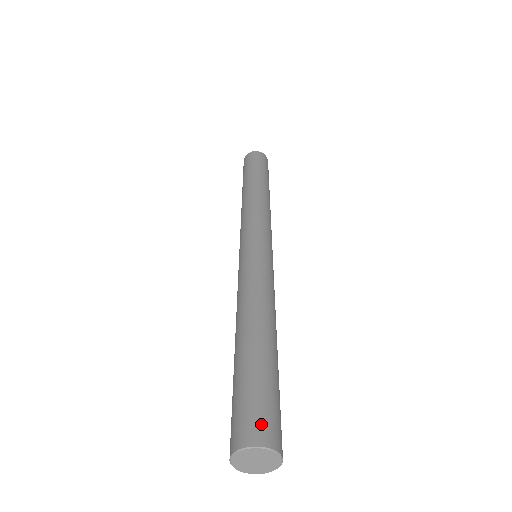
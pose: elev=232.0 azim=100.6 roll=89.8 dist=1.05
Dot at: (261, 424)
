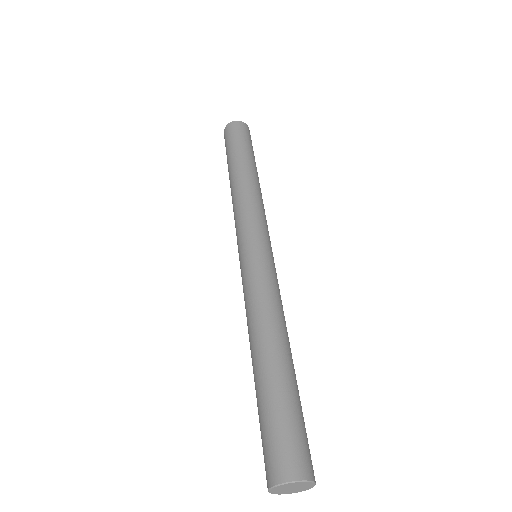
Dot at: (306, 457)
